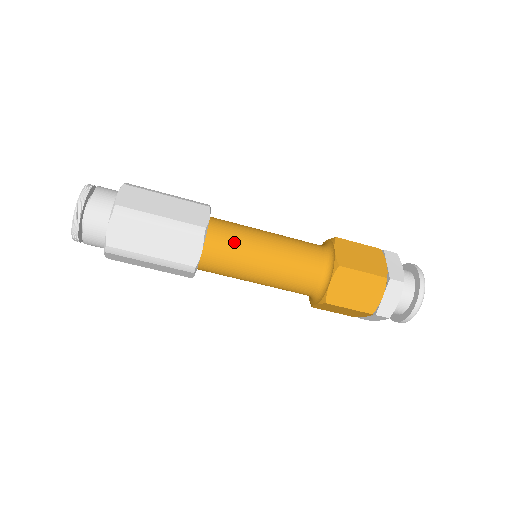
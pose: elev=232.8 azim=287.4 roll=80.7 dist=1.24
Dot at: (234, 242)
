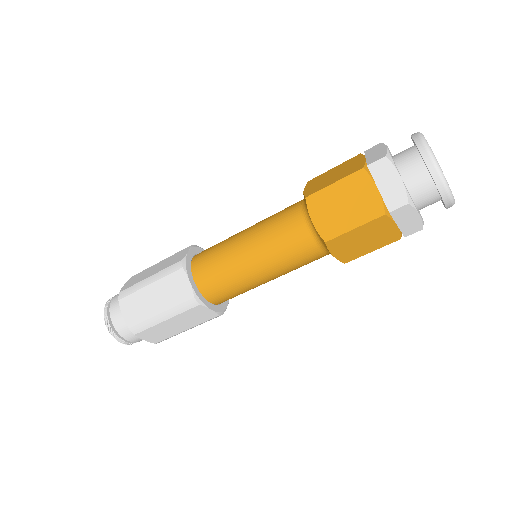
Dot at: (225, 282)
